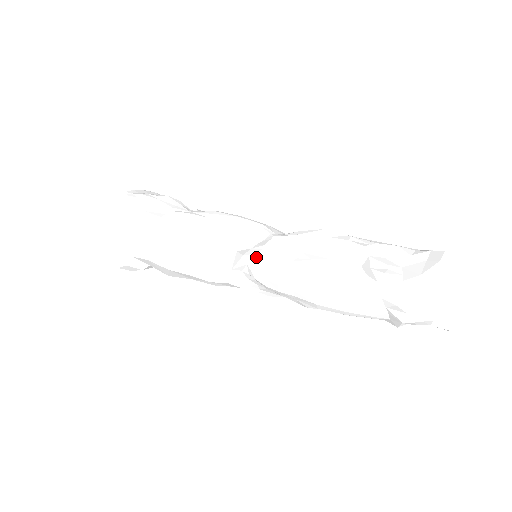
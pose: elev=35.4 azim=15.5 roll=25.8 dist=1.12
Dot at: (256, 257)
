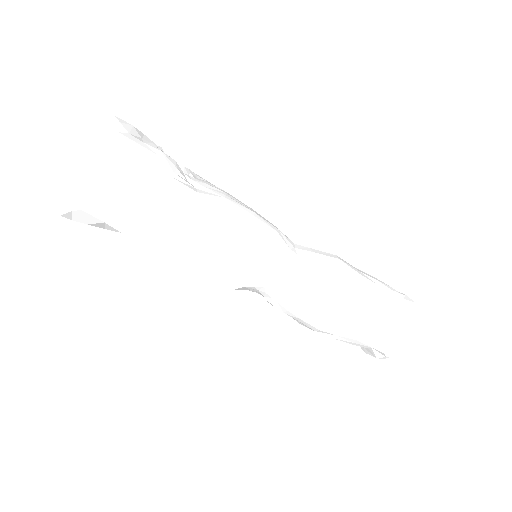
Dot at: (277, 283)
